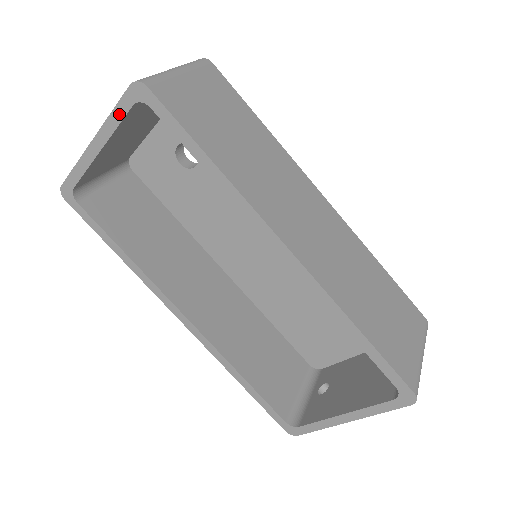
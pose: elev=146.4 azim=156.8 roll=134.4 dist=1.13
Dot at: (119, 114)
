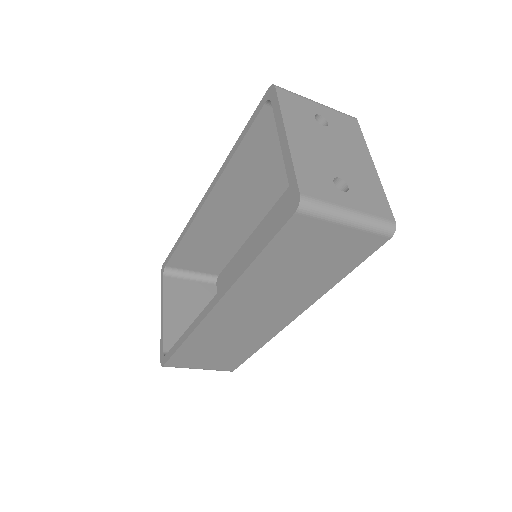
Dot at: (162, 287)
